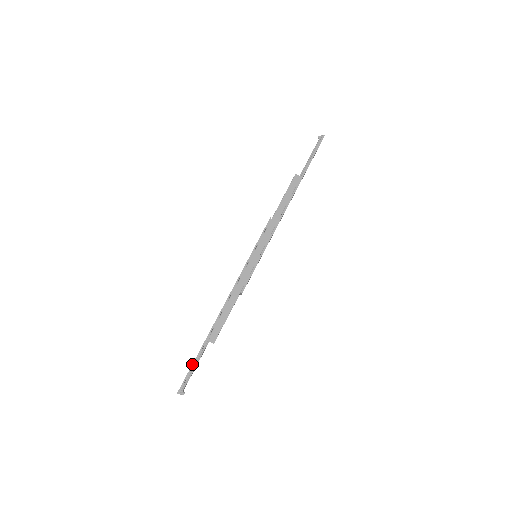
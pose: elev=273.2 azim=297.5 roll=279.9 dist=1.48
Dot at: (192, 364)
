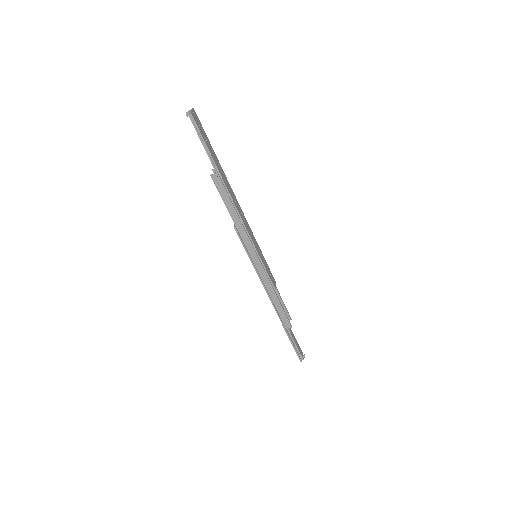
Dot at: (292, 345)
